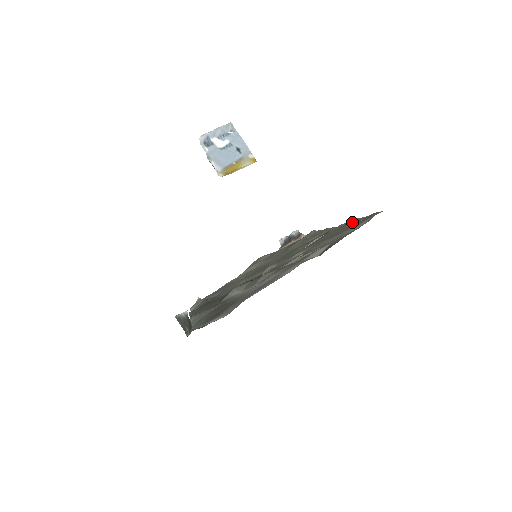
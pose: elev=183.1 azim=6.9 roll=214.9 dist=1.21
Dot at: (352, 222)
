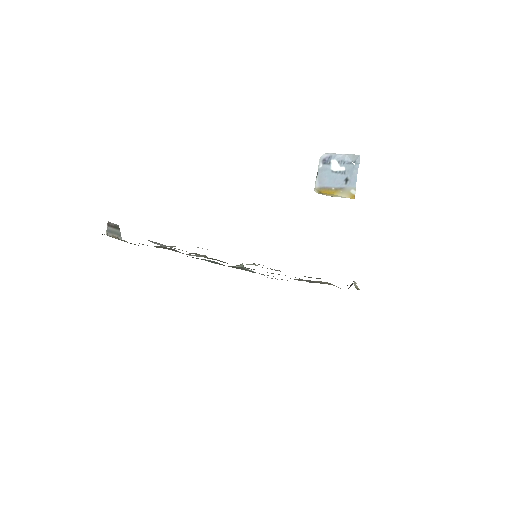
Dot at: occluded
